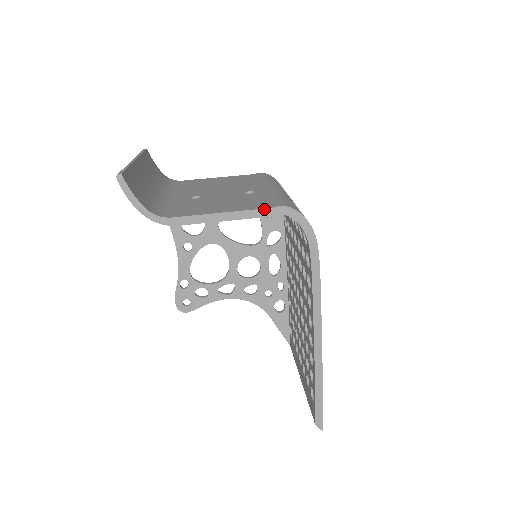
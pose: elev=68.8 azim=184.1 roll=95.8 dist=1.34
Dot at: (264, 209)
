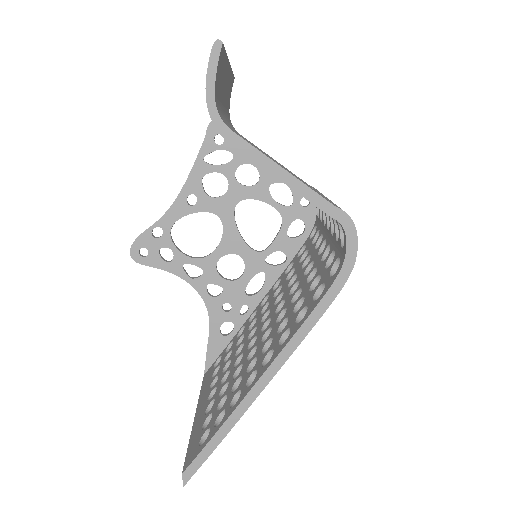
Dot at: (327, 201)
